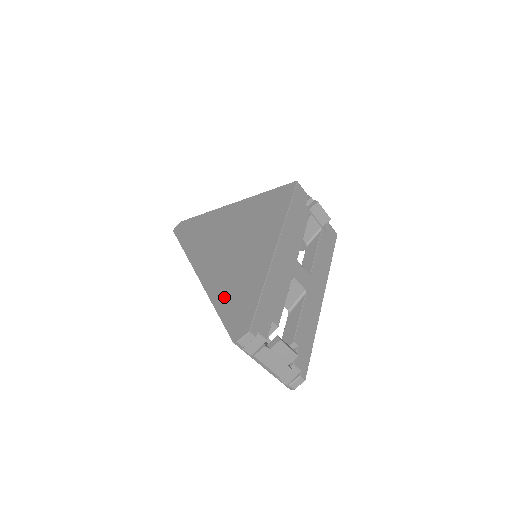
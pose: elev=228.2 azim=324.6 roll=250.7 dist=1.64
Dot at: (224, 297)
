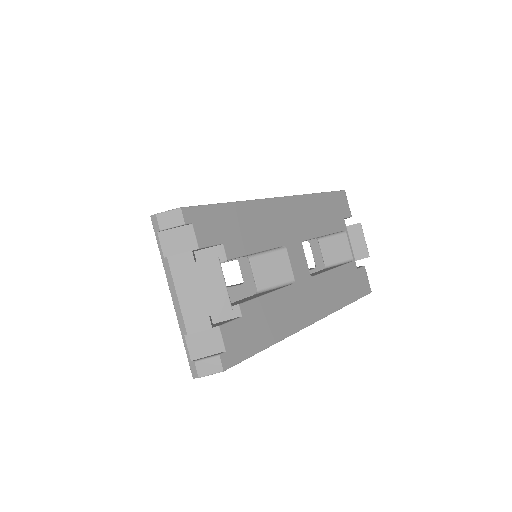
Dot at: occluded
